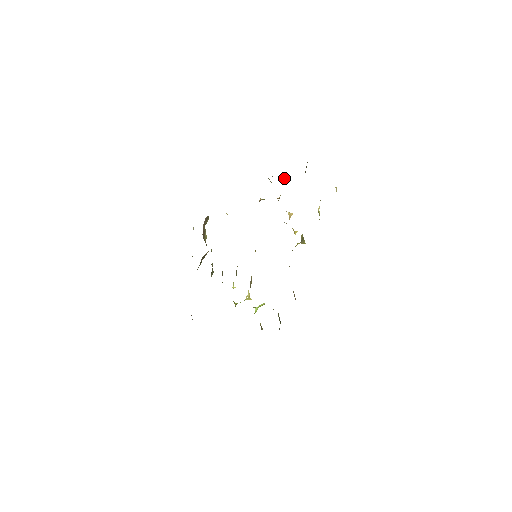
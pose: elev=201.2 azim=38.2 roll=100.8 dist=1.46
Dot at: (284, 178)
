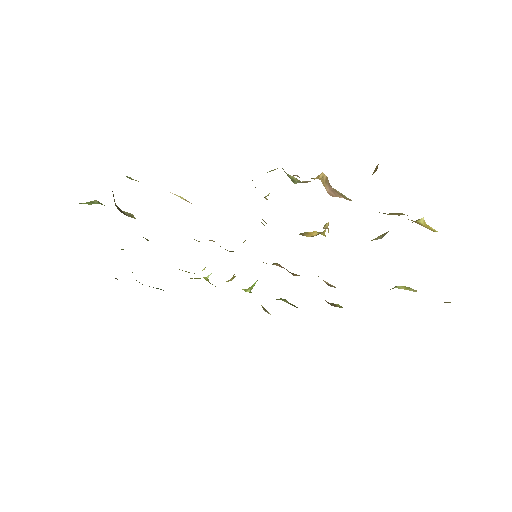
Dot at: (326, 186)
